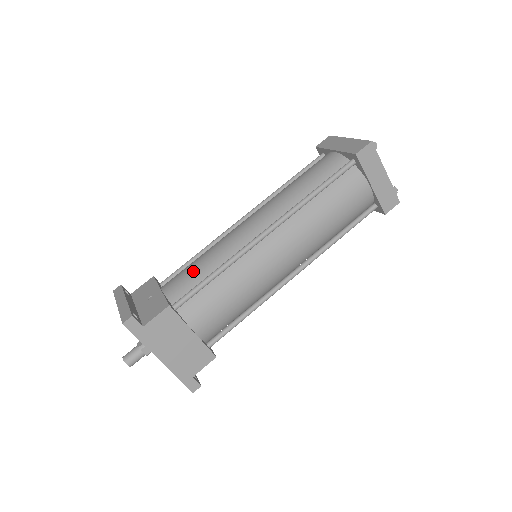
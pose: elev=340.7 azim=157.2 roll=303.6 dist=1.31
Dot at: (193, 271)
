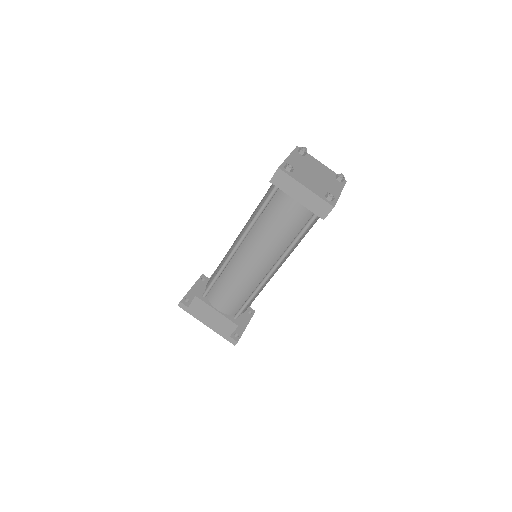
Dot at: (215, 271)
